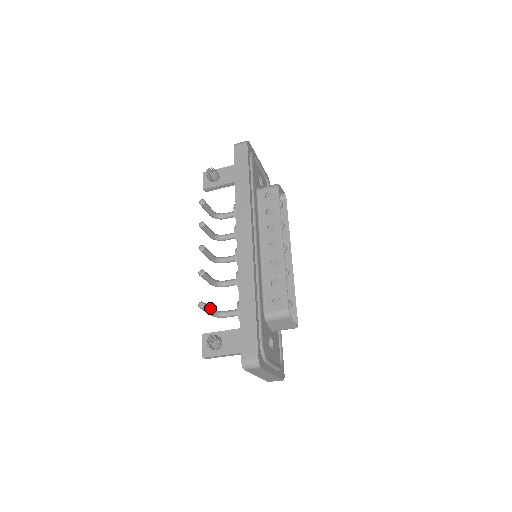
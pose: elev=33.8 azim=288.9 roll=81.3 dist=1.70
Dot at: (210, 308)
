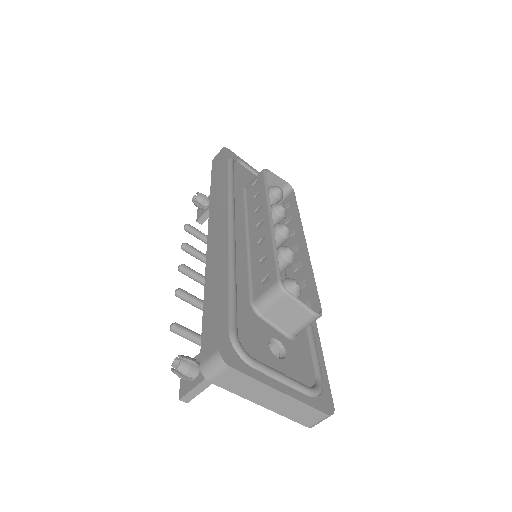
Dot at: (193, 332)
